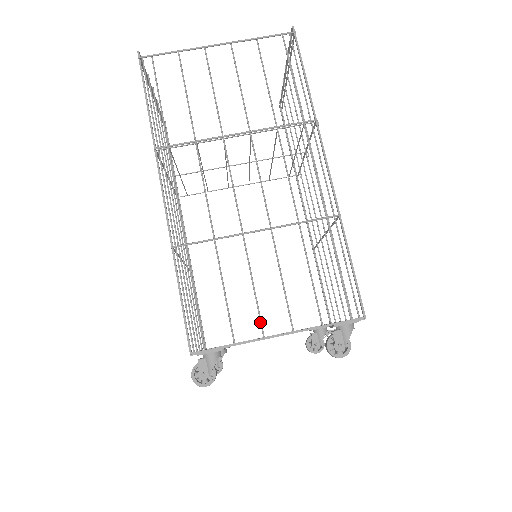
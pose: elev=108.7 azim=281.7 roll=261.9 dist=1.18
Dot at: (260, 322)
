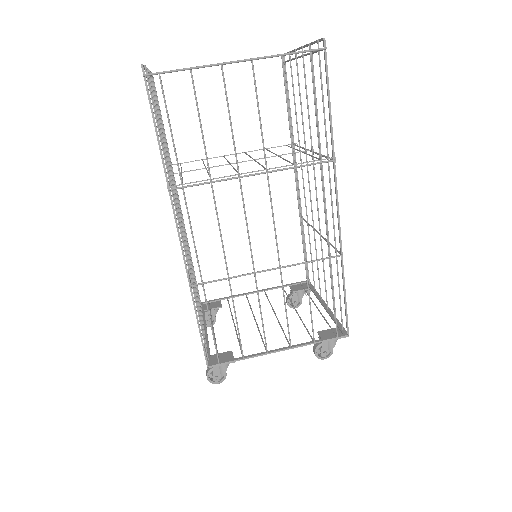
Dot at: (265, 342)
